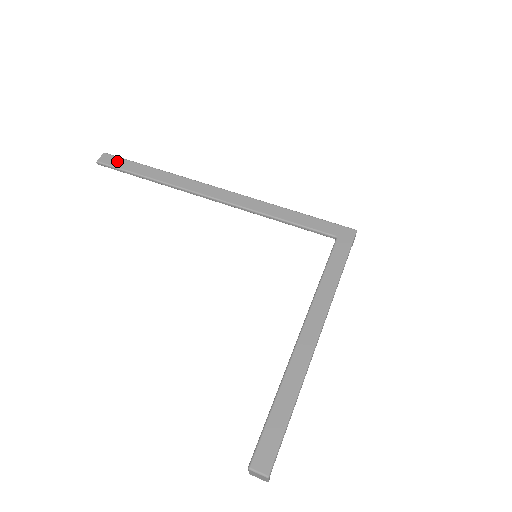
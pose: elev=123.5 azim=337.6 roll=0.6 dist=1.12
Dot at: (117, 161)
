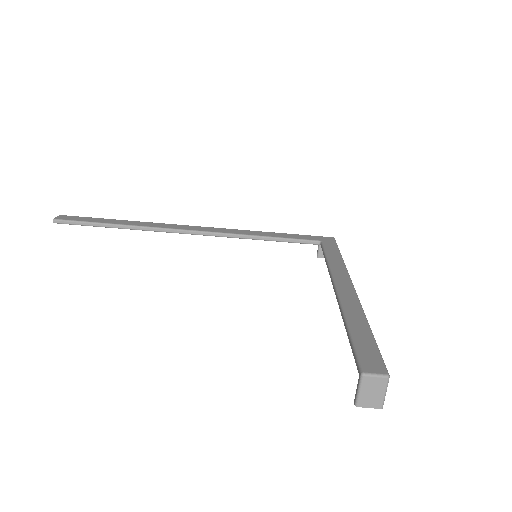
Dot at: (77, 218)
